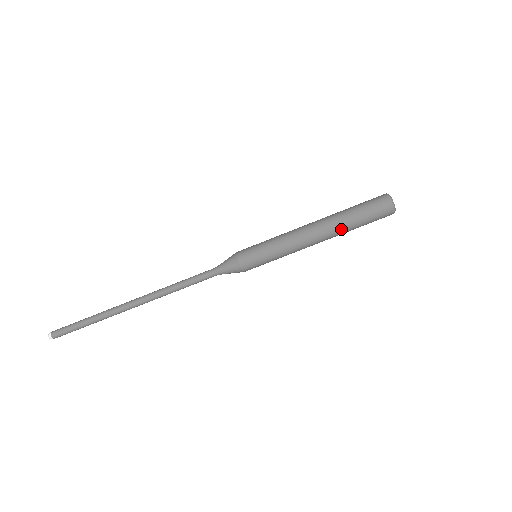
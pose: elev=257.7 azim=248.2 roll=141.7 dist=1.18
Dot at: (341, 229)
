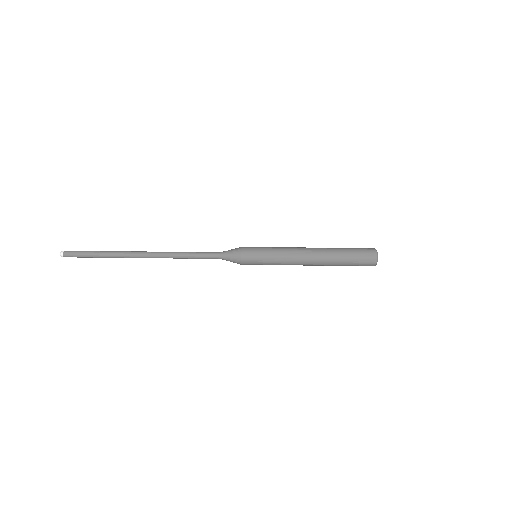
Dot at: (330, 265)
